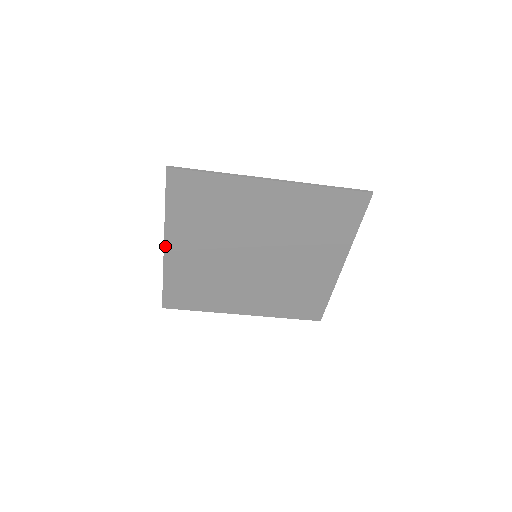
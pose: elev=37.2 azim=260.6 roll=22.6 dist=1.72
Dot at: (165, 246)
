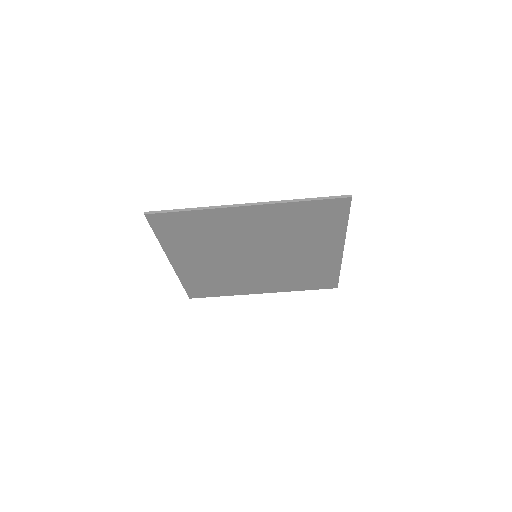
Dot at: (171, 262)
